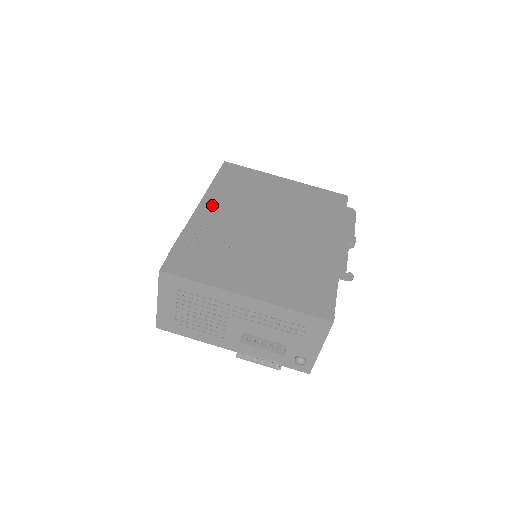
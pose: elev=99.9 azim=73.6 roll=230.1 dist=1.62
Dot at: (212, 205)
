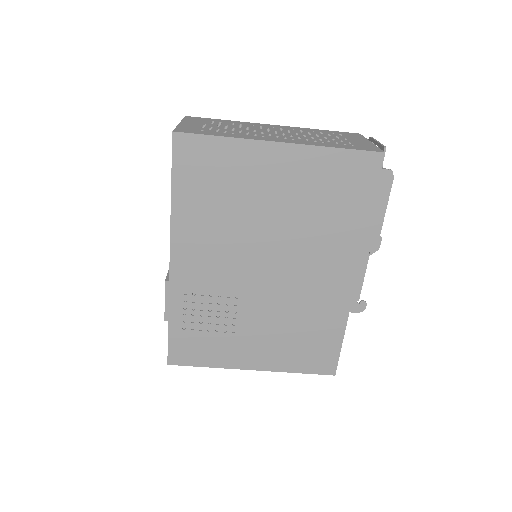
Dot at: (186, 254)
